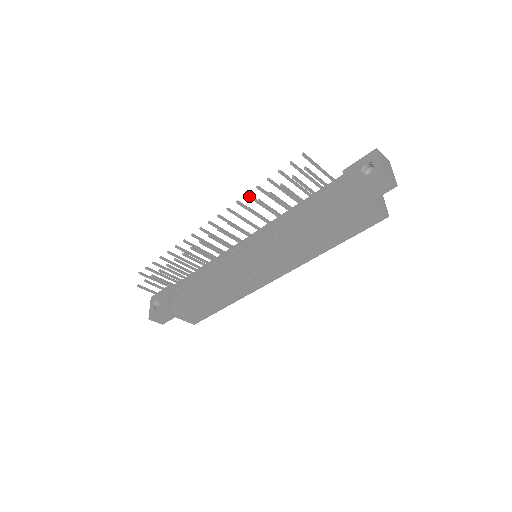
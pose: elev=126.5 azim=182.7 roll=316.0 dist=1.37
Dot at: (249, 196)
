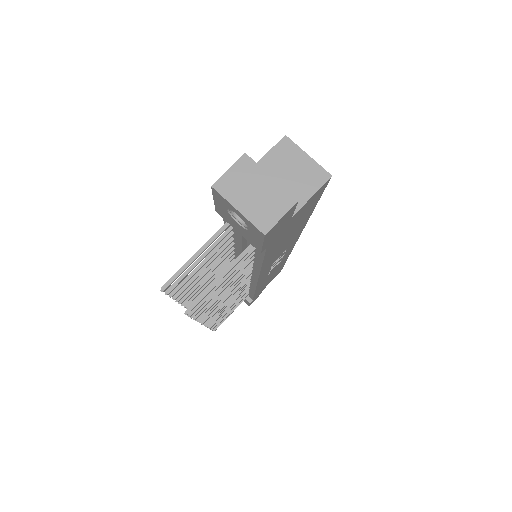
Dot at: (183, 301)
